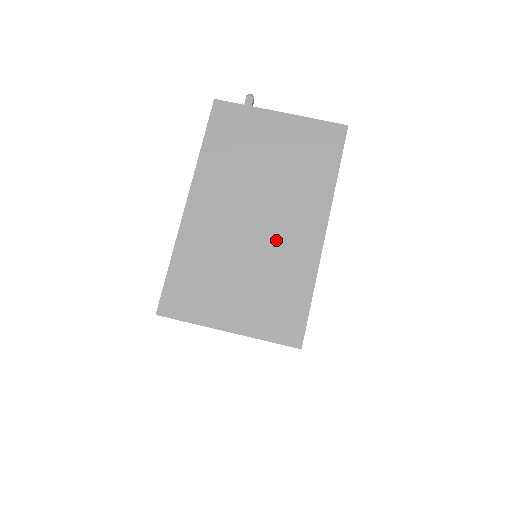
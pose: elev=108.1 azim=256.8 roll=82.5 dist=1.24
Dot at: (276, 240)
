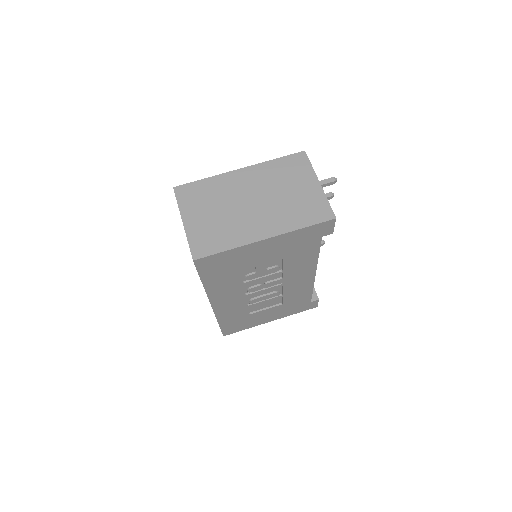
Dot at: (246, 218)
